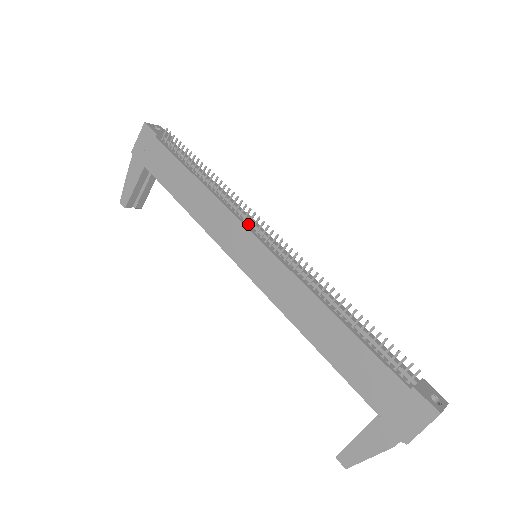
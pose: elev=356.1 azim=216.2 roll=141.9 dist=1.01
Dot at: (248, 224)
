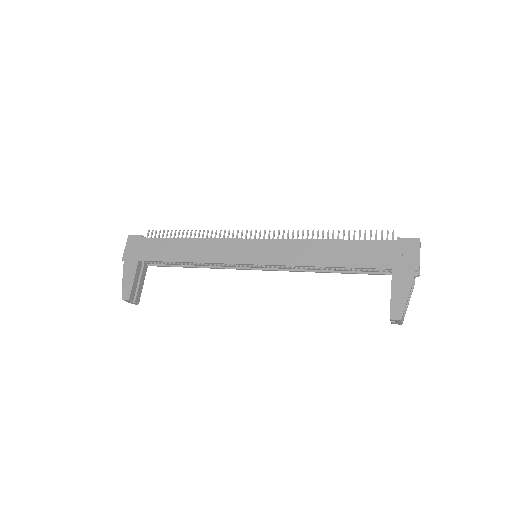
Dot at: (241, 239)
